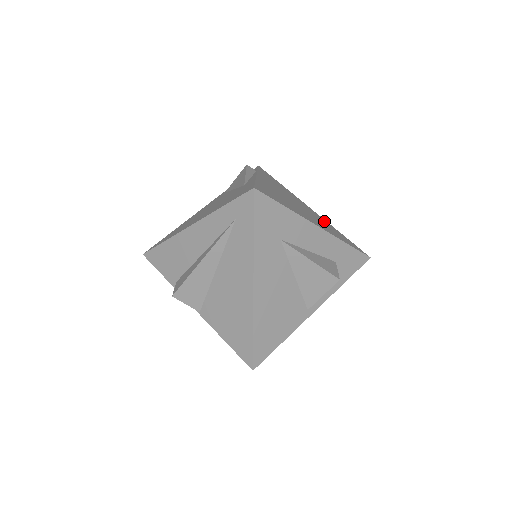
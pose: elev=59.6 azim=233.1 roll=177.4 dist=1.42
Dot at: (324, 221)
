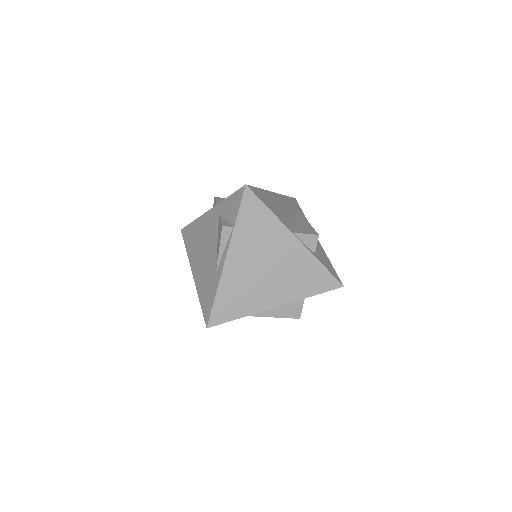
Dot at: (303, 261)
